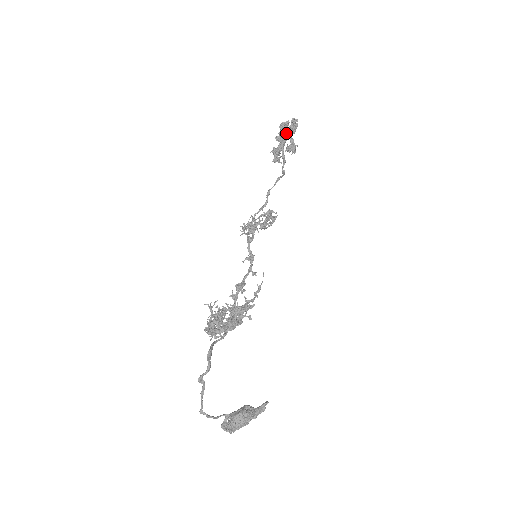
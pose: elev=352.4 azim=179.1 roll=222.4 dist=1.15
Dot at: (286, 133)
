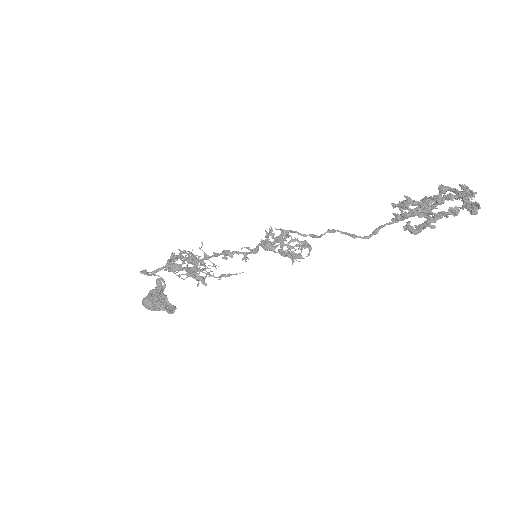
Dot at: occluded
